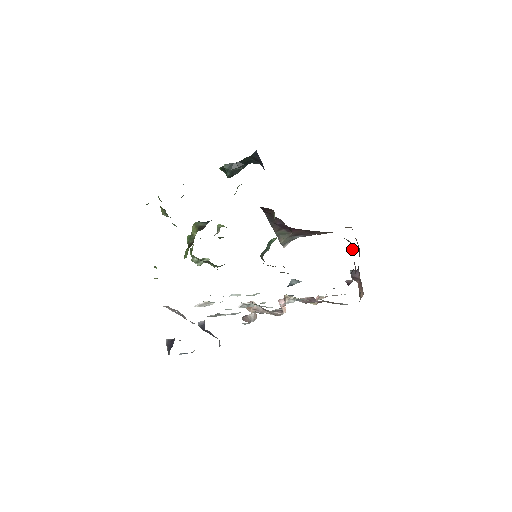
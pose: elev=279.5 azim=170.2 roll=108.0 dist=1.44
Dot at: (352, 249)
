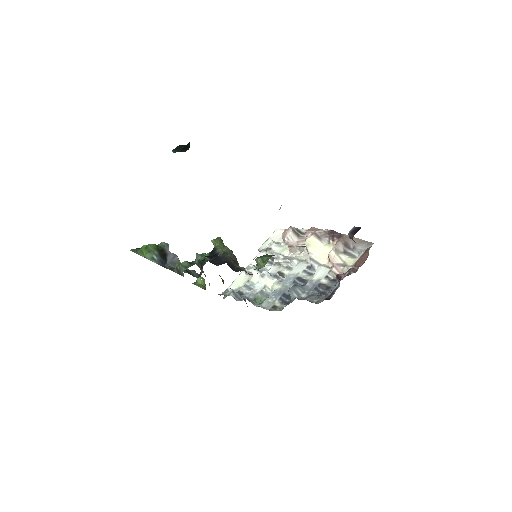
Dot at: occluded
